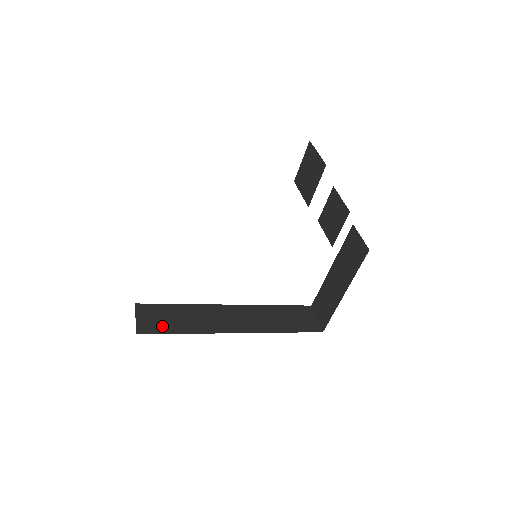
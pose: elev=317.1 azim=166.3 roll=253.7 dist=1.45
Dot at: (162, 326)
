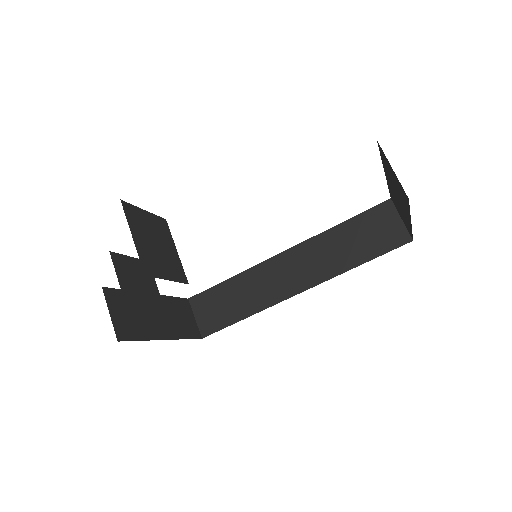
Dot at: (221, 318)
